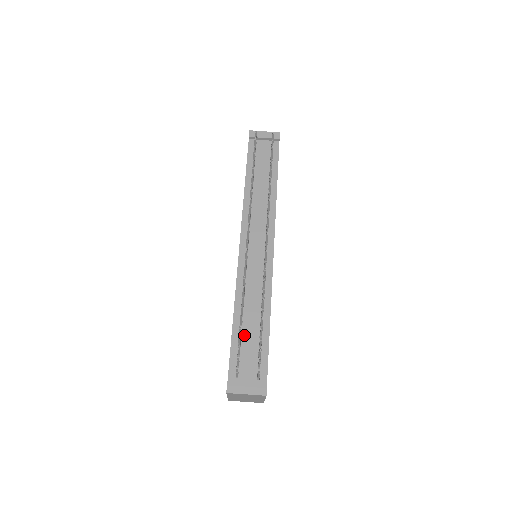
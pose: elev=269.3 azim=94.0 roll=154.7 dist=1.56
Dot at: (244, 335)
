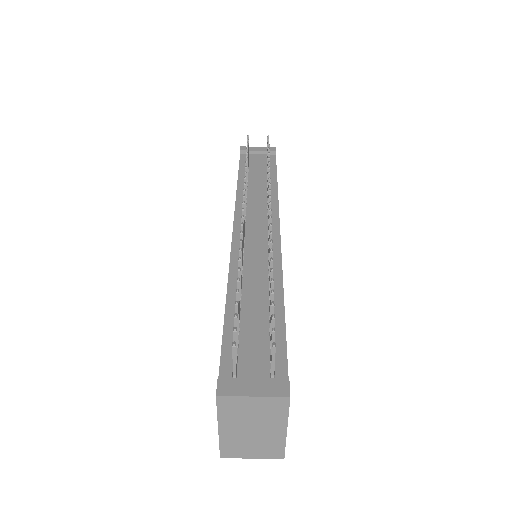
Dot at: (244, 321)
